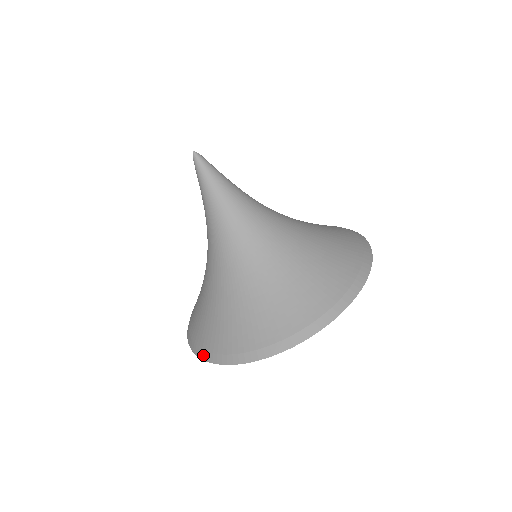
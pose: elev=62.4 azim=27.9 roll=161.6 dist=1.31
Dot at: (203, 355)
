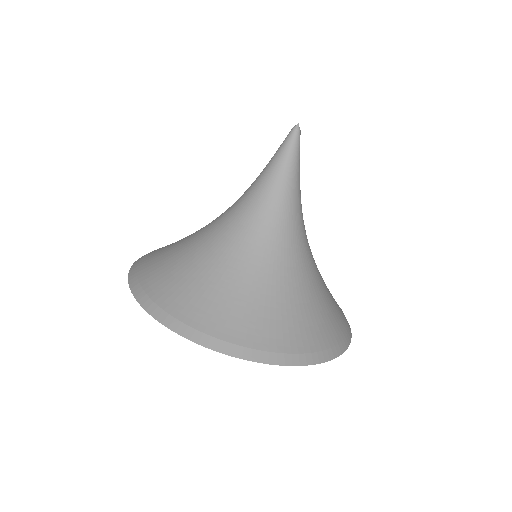
Dot at: (143, 256)
